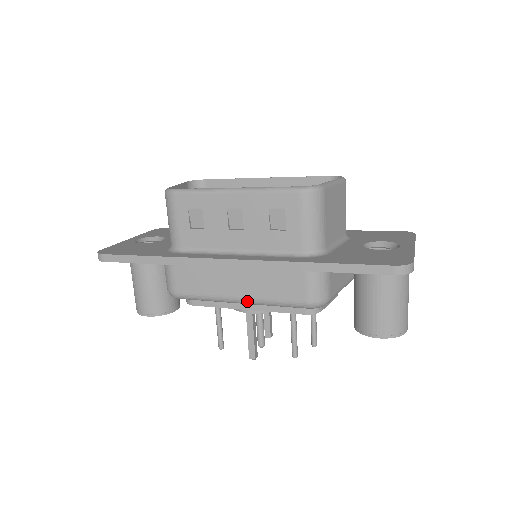
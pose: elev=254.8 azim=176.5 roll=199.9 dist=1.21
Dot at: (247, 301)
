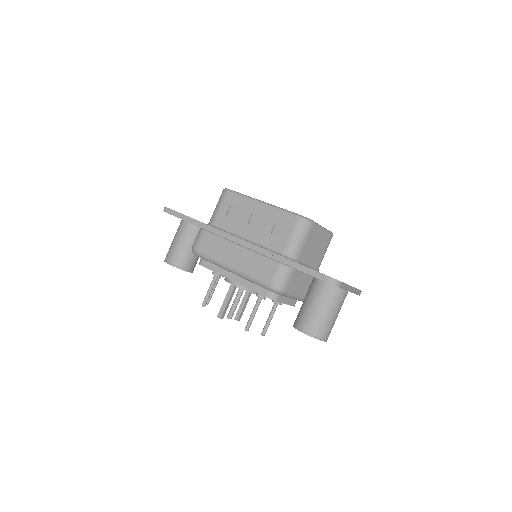
Dot at: (236, 270)
